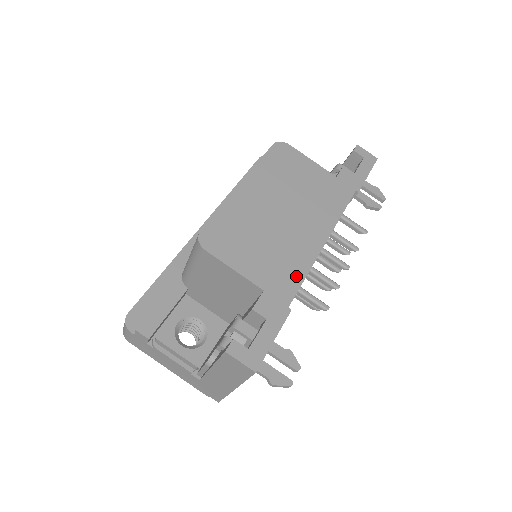
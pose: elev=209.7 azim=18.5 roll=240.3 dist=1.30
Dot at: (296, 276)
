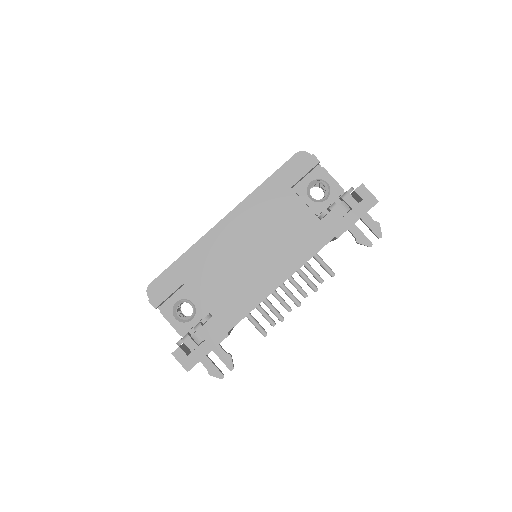
Dot at: (243, 310)
